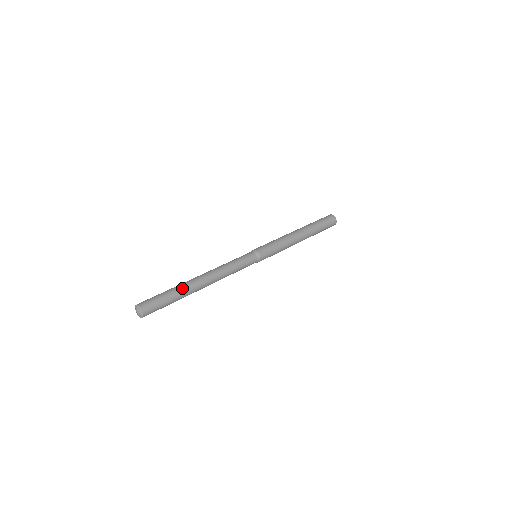
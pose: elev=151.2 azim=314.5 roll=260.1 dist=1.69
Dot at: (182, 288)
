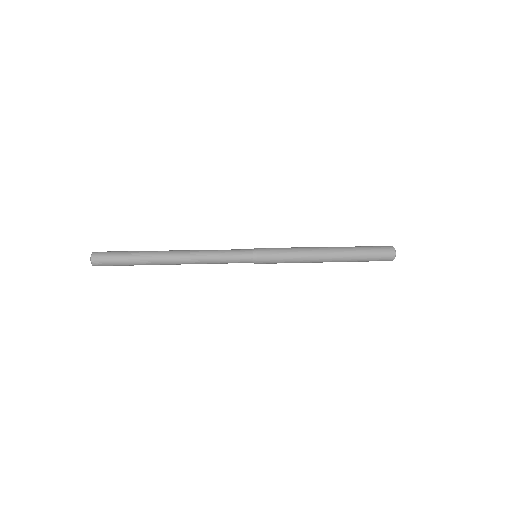
Dot at: (145, 251)
